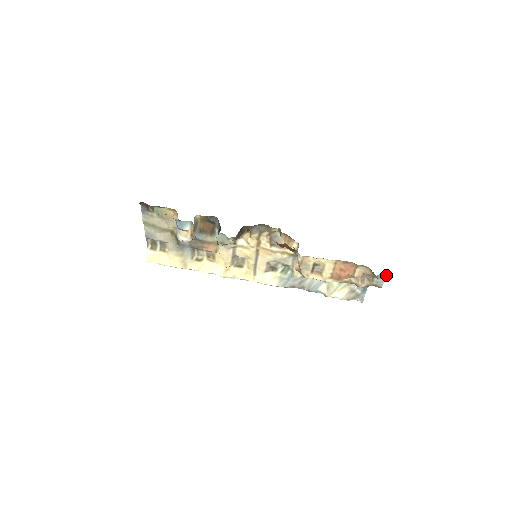
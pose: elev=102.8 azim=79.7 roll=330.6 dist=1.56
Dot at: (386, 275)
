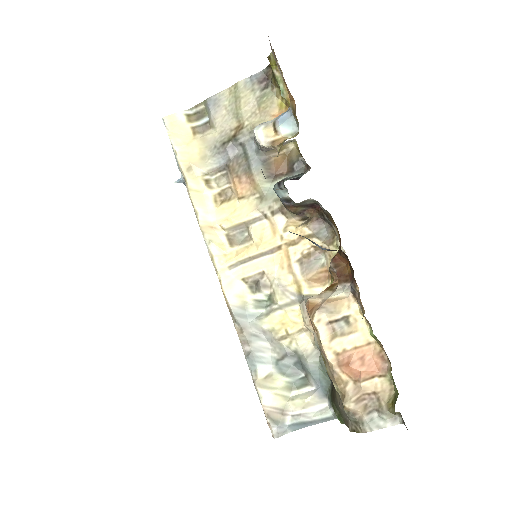
Dot at: (394, 423)
